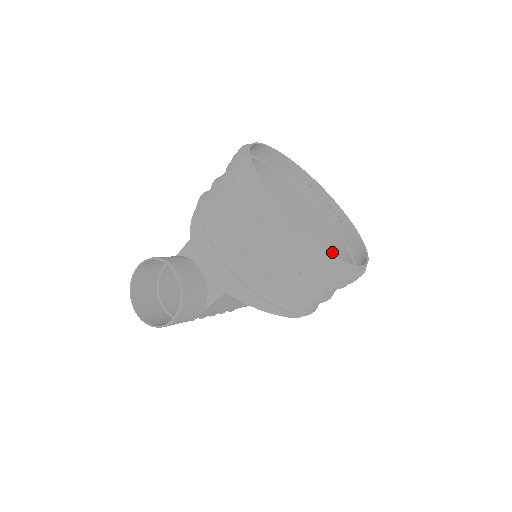
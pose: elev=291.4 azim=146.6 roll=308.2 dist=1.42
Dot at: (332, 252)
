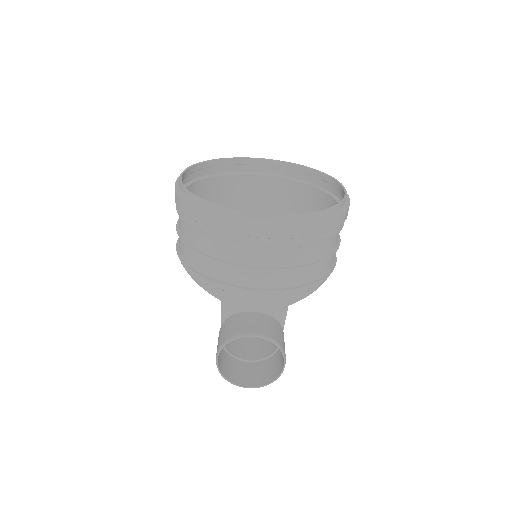
Dot at: (290, 195)
